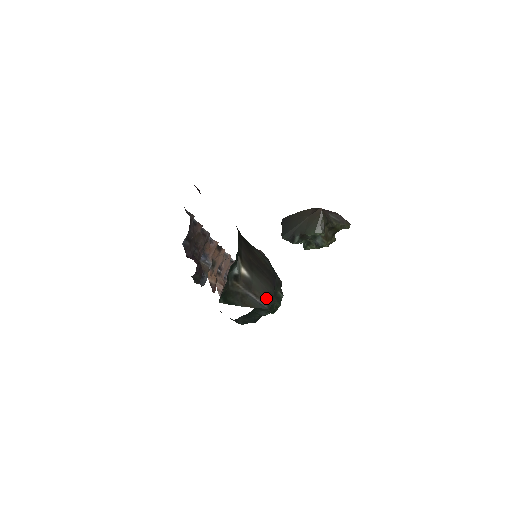
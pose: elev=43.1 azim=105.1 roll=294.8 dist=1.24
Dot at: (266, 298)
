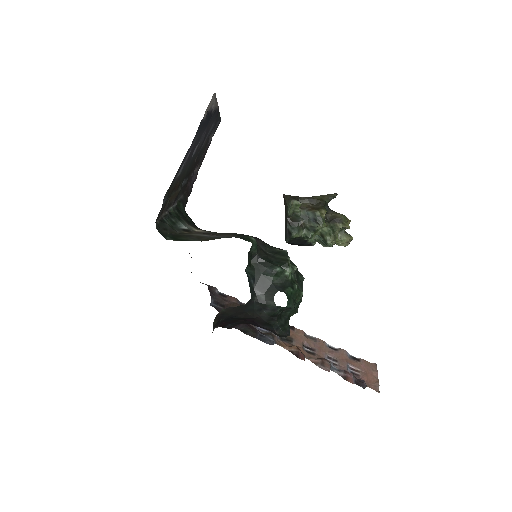
Dot at: (234, 235)
